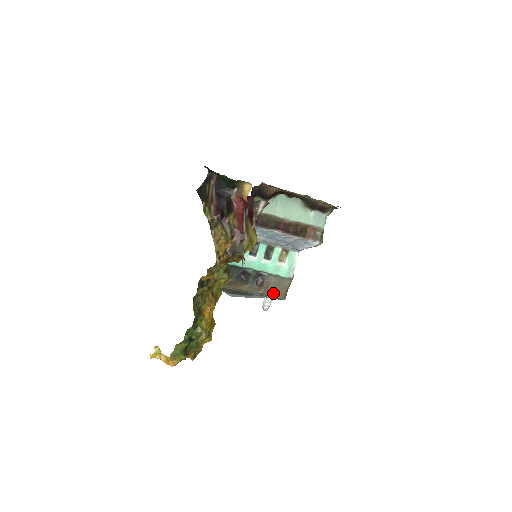
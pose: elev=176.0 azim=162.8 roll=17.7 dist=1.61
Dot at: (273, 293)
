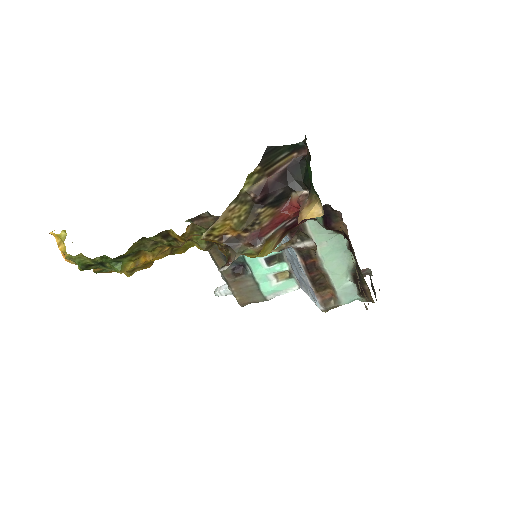
Dot at: (237, 291)
